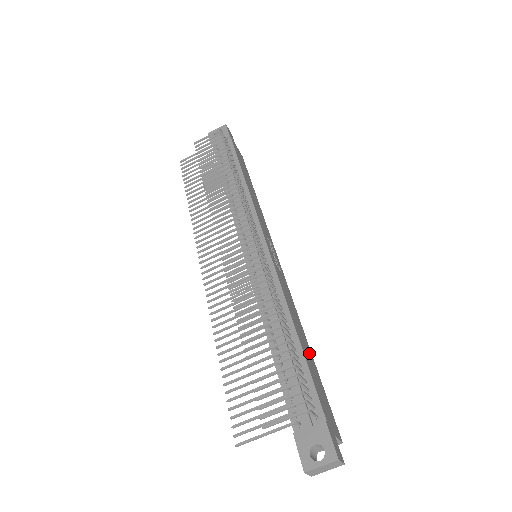
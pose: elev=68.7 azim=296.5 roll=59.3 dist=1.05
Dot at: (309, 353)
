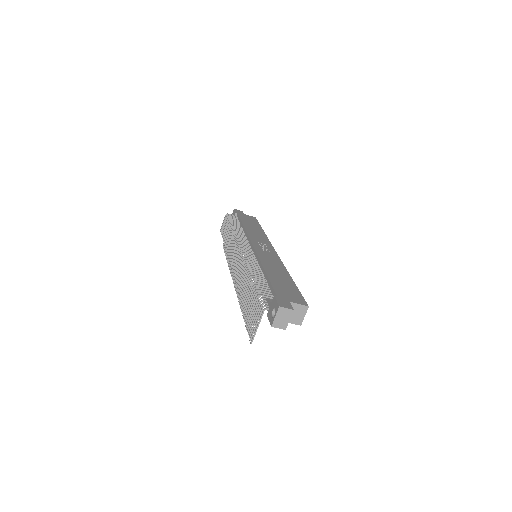
Dot at: (285, 278)
